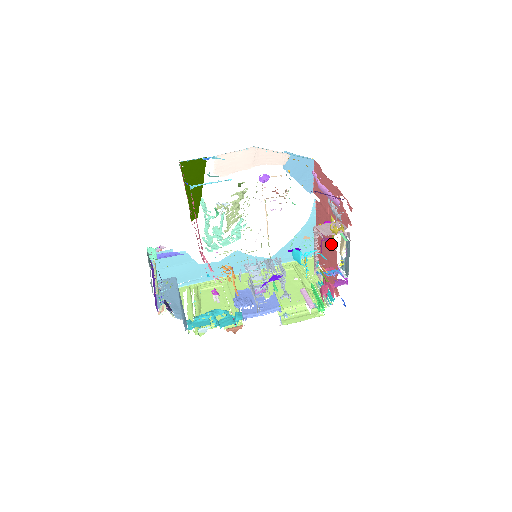
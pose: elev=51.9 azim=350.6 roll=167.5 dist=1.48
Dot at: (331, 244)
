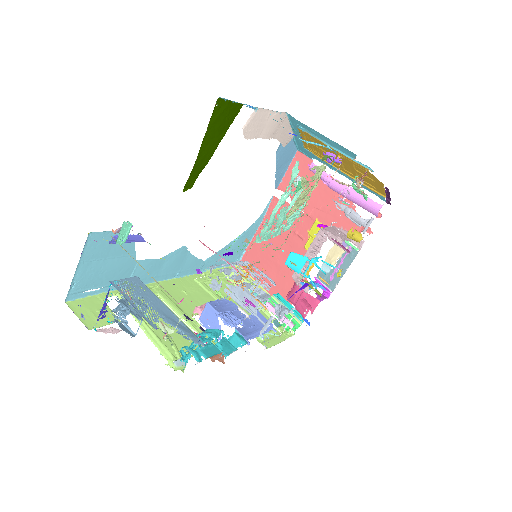
Dot at: (298, 251)
